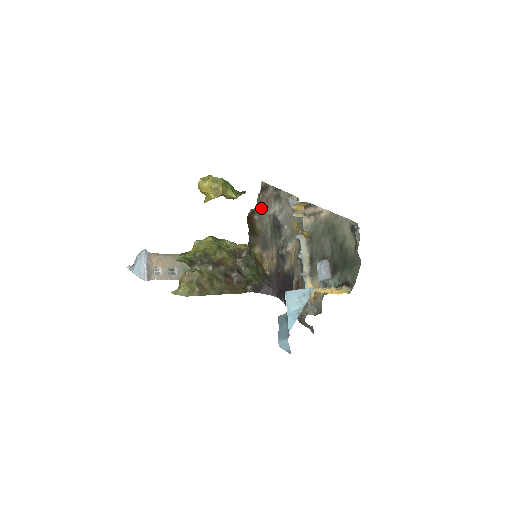
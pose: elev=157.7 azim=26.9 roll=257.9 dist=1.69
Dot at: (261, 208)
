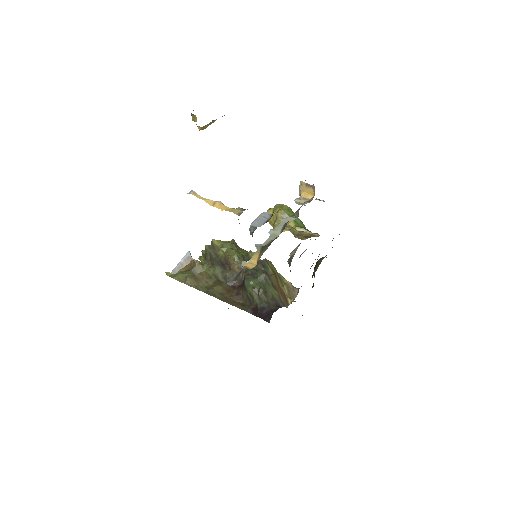
Dot at: occluded
